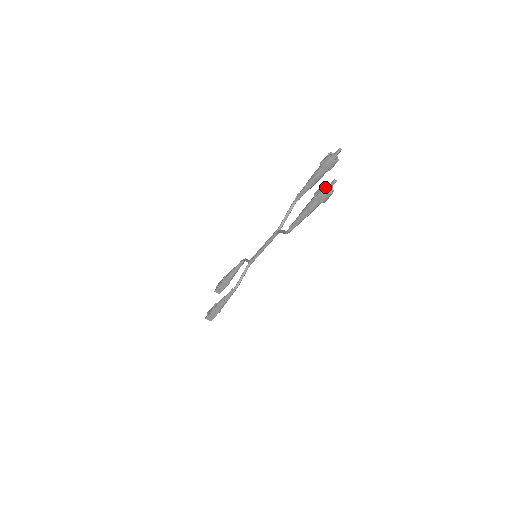
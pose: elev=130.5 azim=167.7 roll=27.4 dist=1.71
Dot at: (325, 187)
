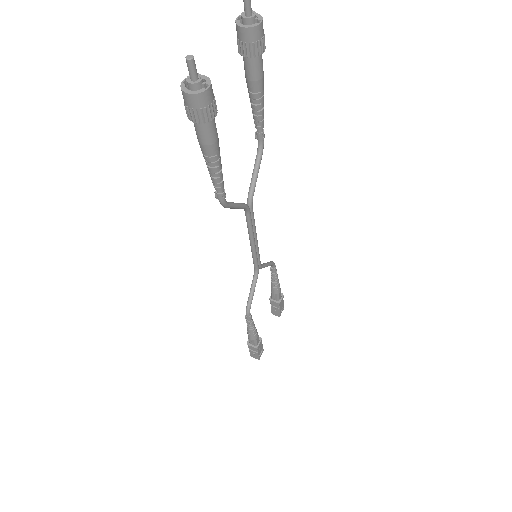
Dot at: (186, 82)
